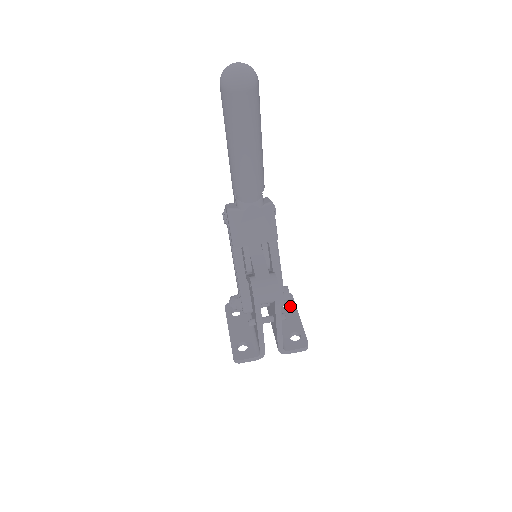
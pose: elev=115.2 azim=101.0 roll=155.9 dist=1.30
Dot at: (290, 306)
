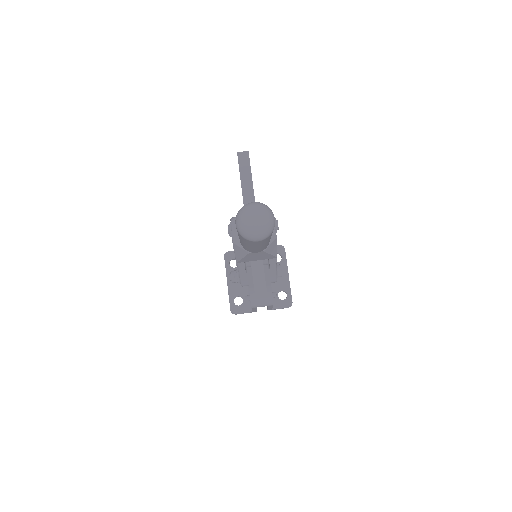
Dot at: (282, 262)
